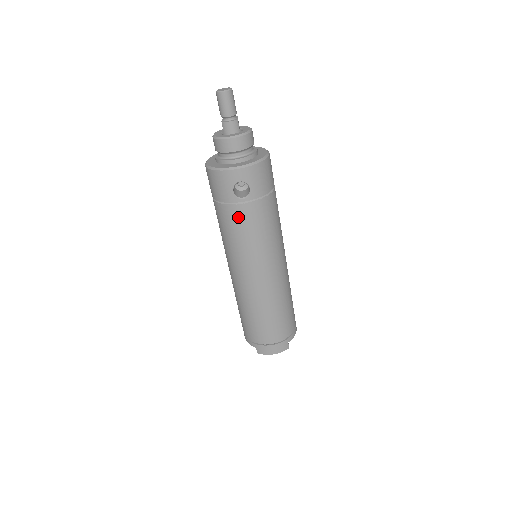
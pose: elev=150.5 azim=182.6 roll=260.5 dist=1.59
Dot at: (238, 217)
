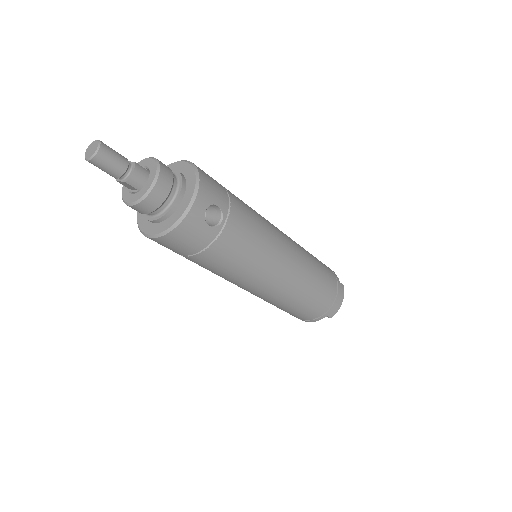
Dot at: (232, 241)
